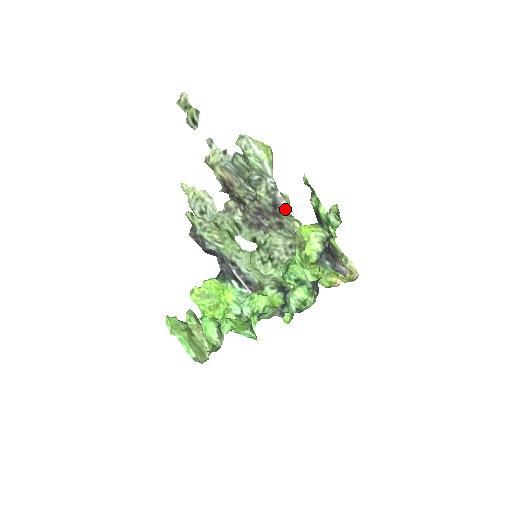
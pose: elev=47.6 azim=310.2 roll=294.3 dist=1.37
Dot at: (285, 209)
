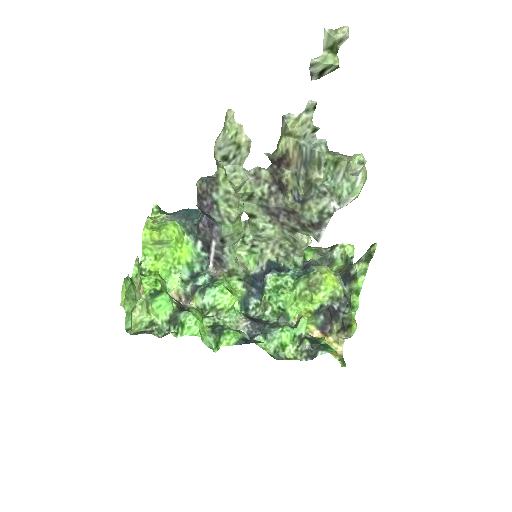
Dot at: (319, 234)
